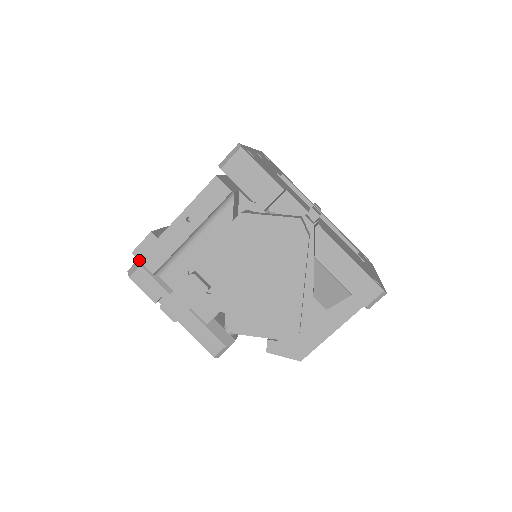
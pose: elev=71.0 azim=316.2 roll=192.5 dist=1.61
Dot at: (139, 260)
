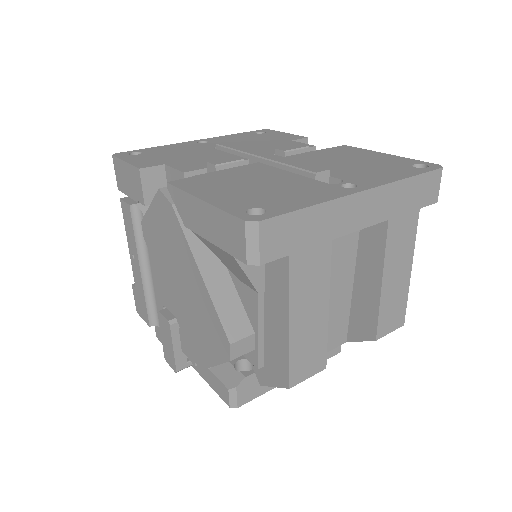
Dot at: (141, 317)
